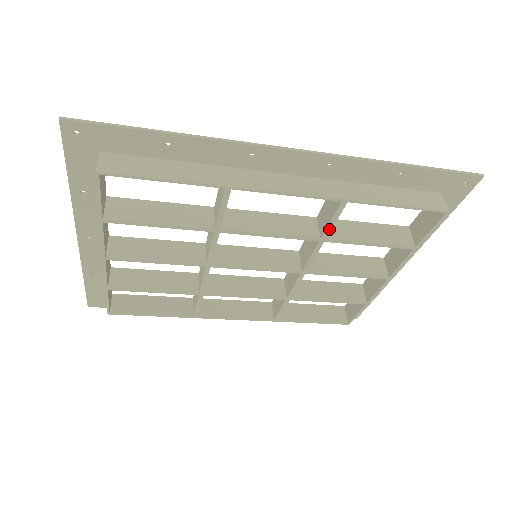
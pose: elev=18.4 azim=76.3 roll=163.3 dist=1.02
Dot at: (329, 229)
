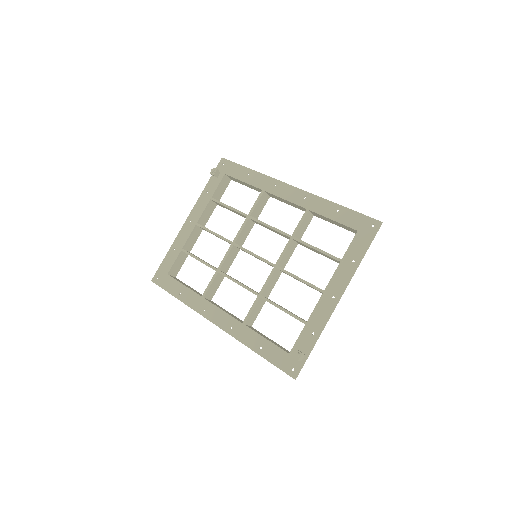
Dot at: (261, 307)
